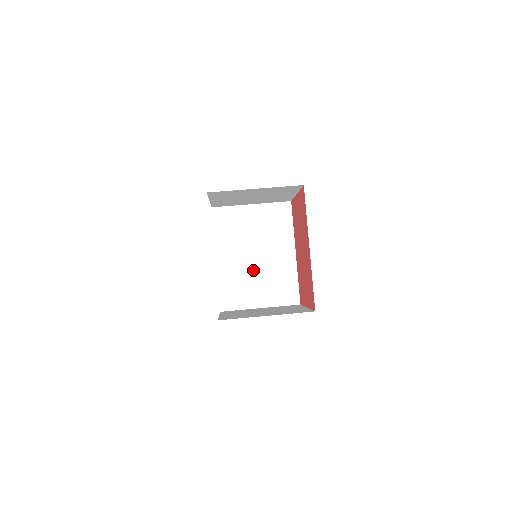
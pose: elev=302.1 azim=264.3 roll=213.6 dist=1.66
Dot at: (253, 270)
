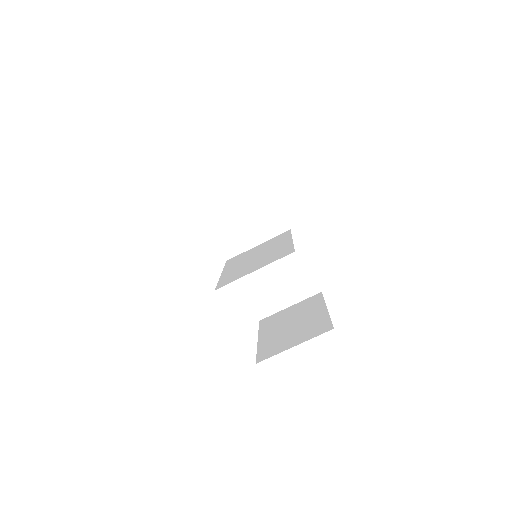
Dot at: (253, 255)
